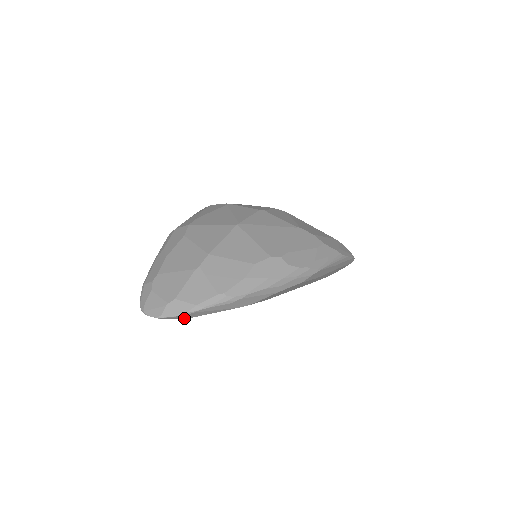
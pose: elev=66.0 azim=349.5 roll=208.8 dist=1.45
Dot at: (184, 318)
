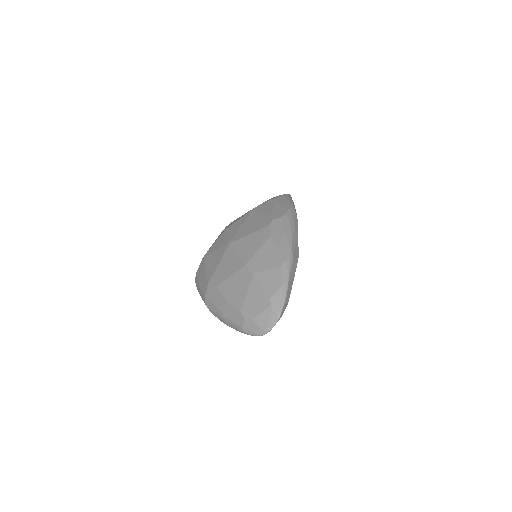
Dot at: occluded
